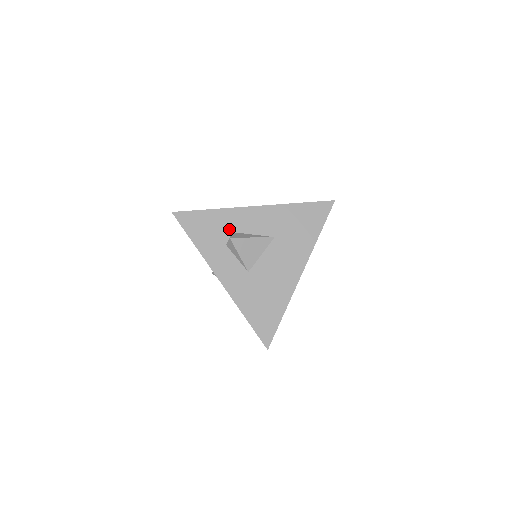
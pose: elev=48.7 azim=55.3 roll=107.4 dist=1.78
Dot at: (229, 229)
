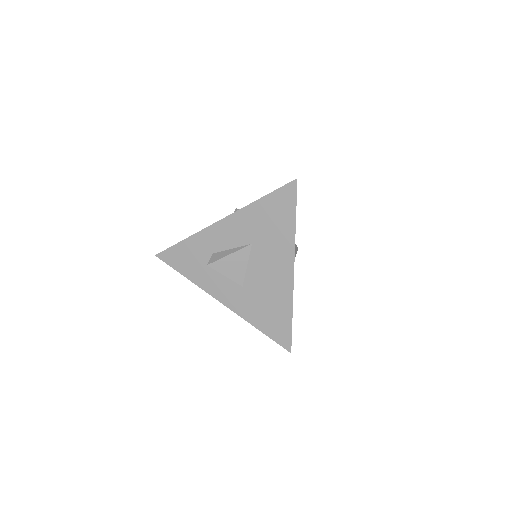
Dot at: (208, 252)
